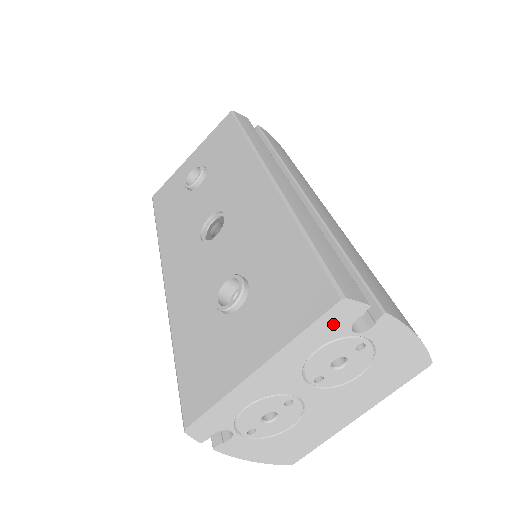
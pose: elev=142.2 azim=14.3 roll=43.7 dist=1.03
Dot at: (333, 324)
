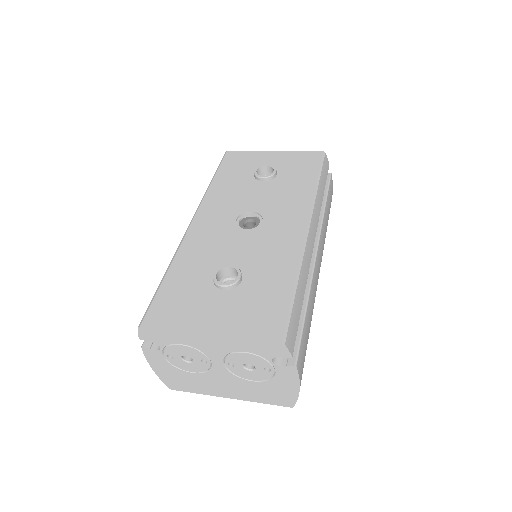
Dot at: (266, 349)
